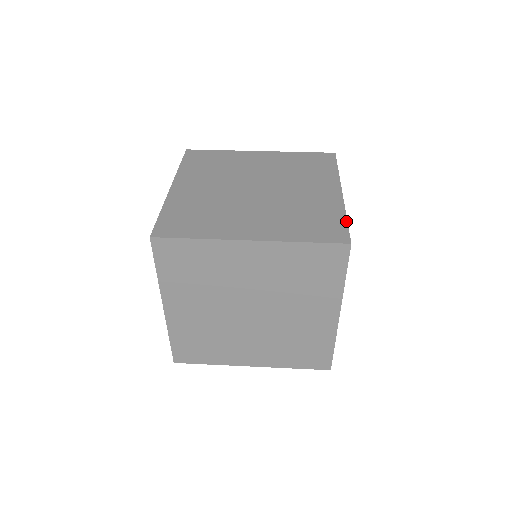
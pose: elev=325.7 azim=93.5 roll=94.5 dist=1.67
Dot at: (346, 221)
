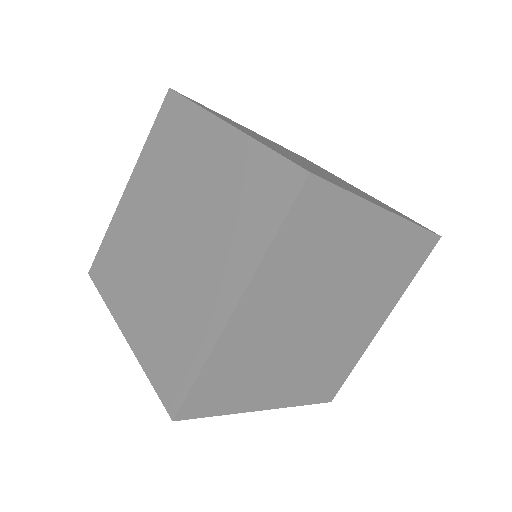
Dot at: (408, 217)
